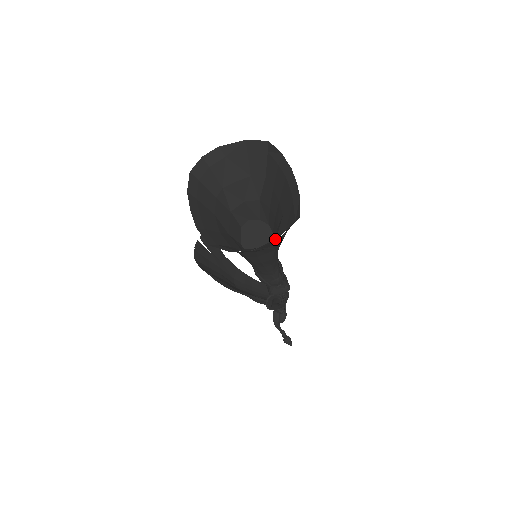
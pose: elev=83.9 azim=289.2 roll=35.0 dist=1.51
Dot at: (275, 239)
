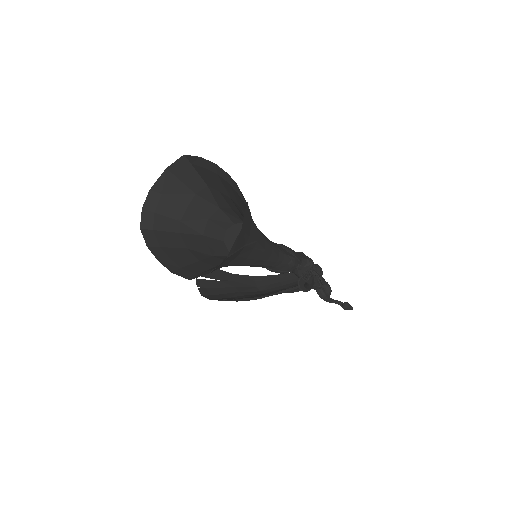
Dot at: (238, 235)
